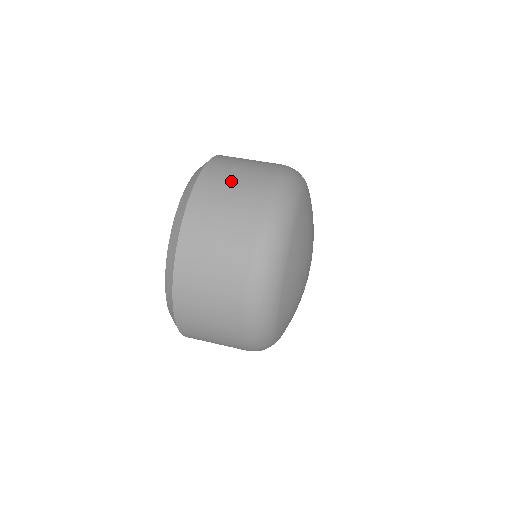
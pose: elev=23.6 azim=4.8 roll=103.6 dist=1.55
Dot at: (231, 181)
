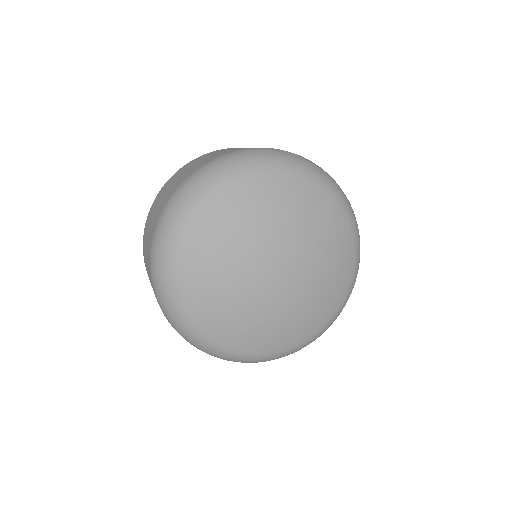
Dot at: (182, 173)
